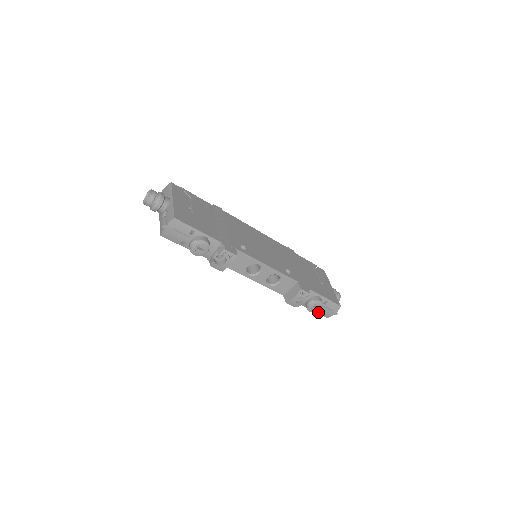
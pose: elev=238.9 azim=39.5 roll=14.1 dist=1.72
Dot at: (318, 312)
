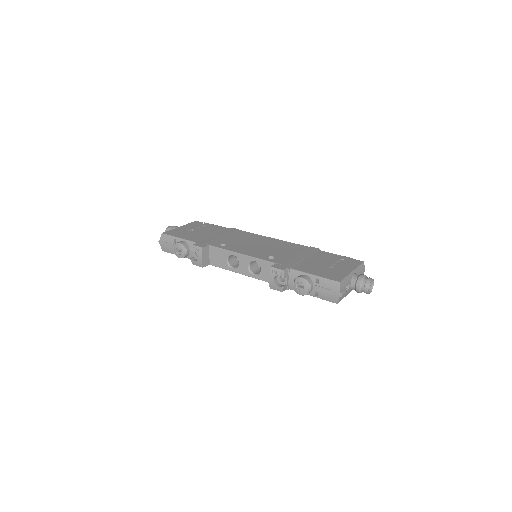
Dot at: (321, 297)
